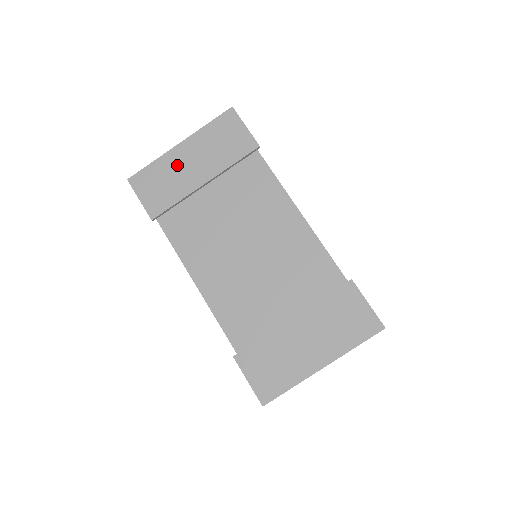
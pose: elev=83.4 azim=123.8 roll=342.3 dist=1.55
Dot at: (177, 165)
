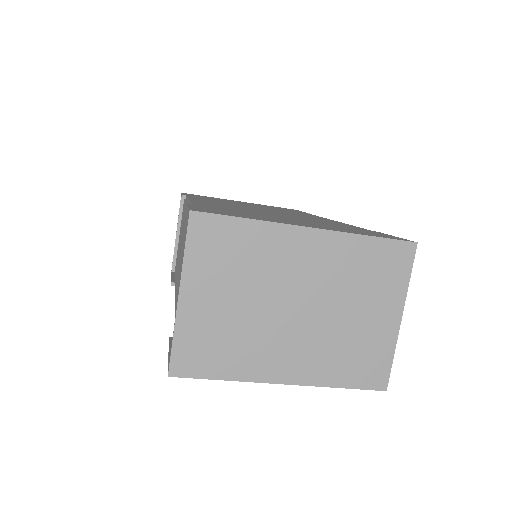
Dot at: occluded
